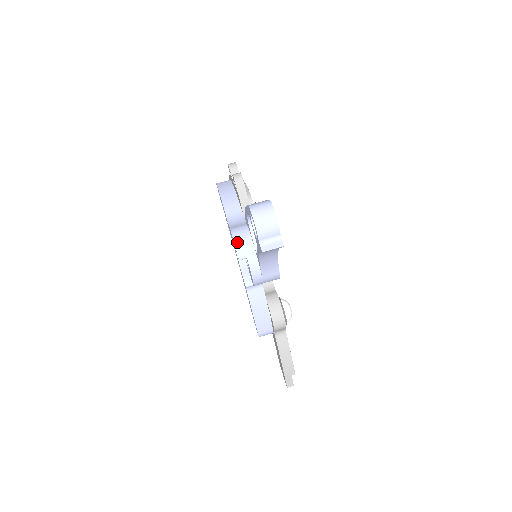
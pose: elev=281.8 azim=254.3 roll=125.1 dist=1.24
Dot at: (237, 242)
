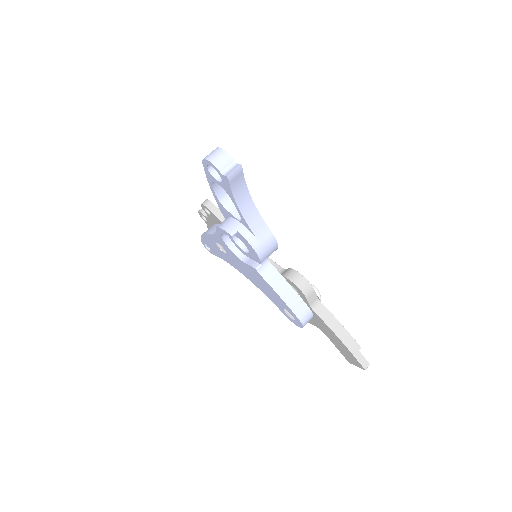
Dot at: (223, 227)
